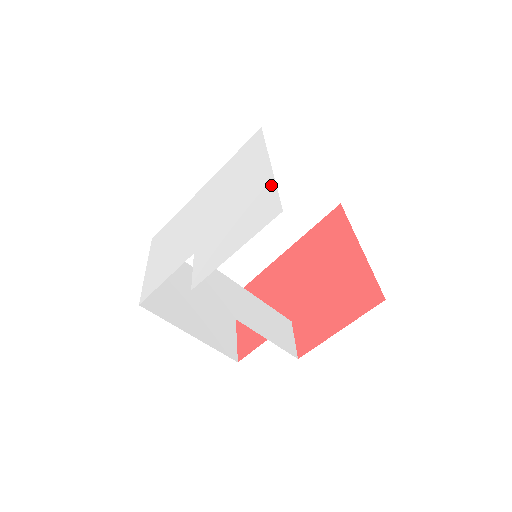
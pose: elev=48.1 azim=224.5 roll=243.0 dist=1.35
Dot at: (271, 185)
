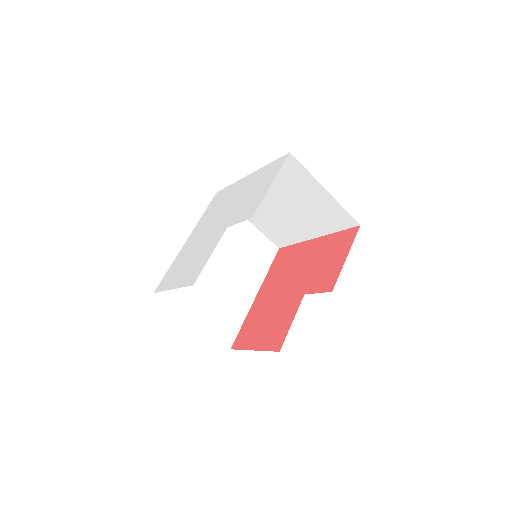
Dot at: (264, 168)
